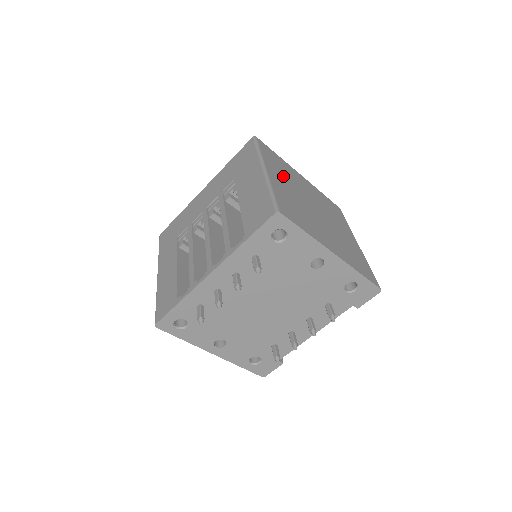
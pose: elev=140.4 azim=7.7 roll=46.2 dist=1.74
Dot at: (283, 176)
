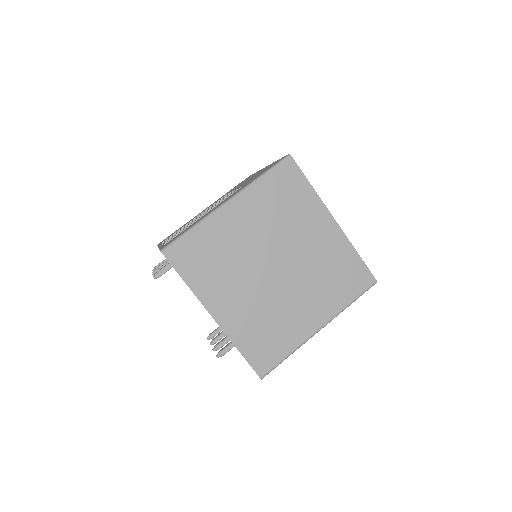
Dot at: (264, 215)
